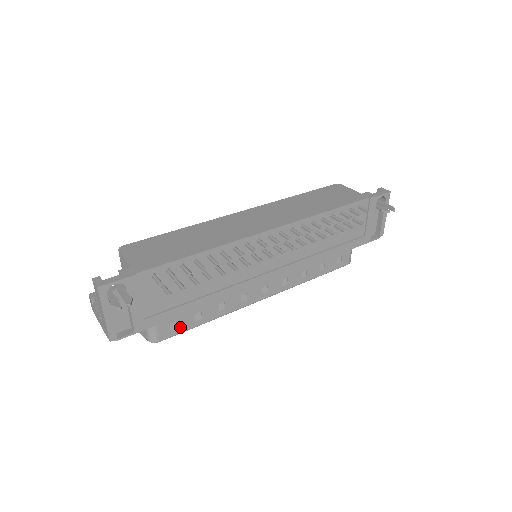
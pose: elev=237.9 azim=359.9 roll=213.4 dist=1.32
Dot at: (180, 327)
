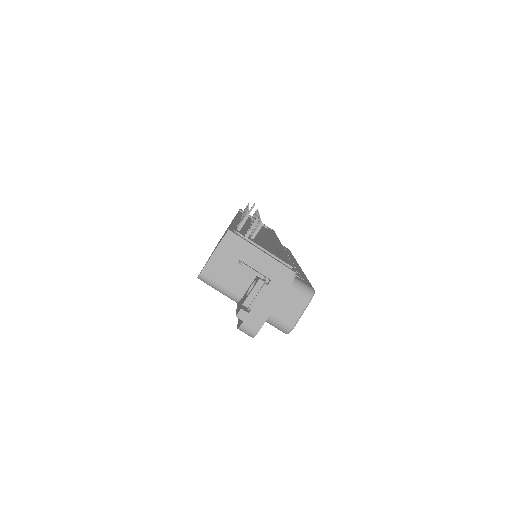
Dot at: occluded
